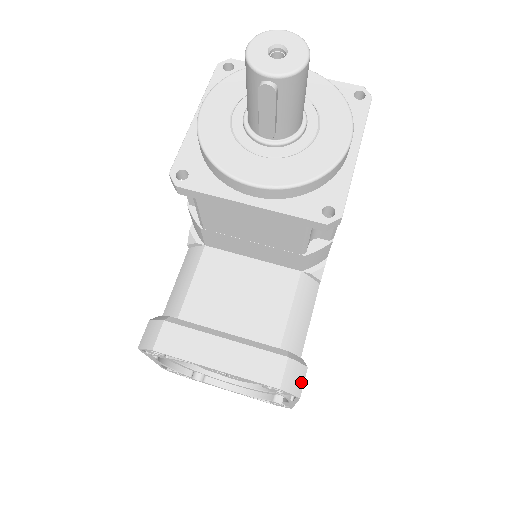
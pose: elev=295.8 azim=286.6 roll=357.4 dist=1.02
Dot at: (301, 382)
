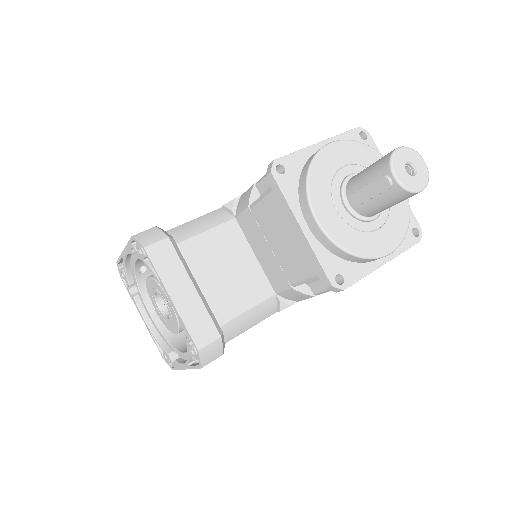
Dot at: (212, 359)
